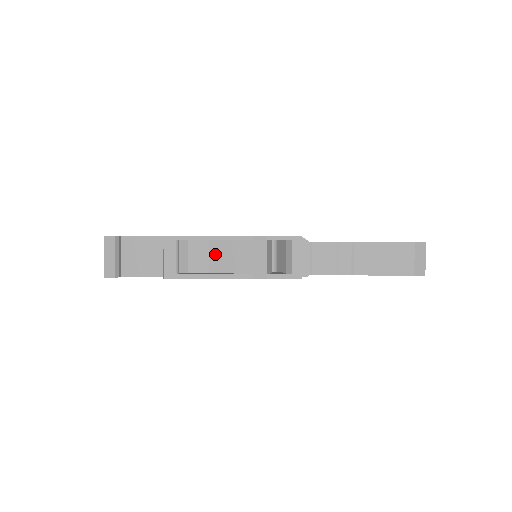
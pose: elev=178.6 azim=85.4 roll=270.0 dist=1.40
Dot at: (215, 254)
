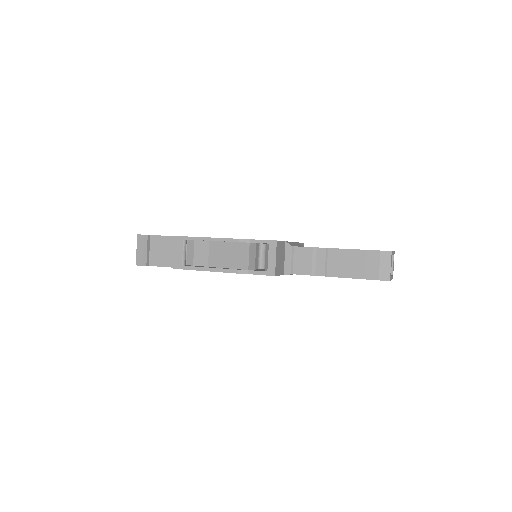
Dot at: (213, 252)
